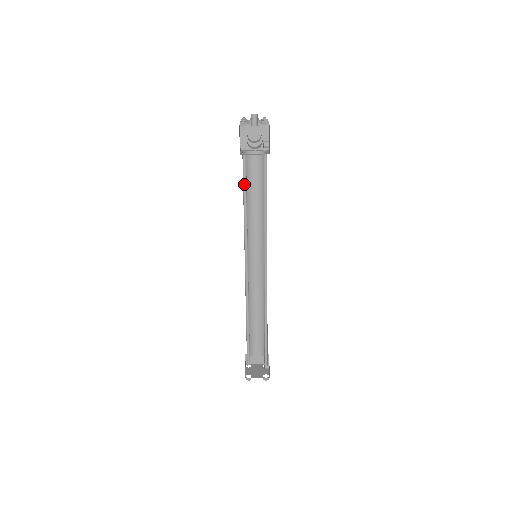
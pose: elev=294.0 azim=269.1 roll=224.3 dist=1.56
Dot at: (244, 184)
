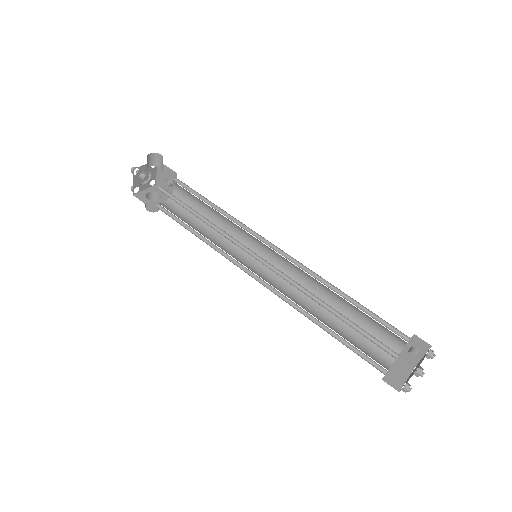
Dot at: occluded
